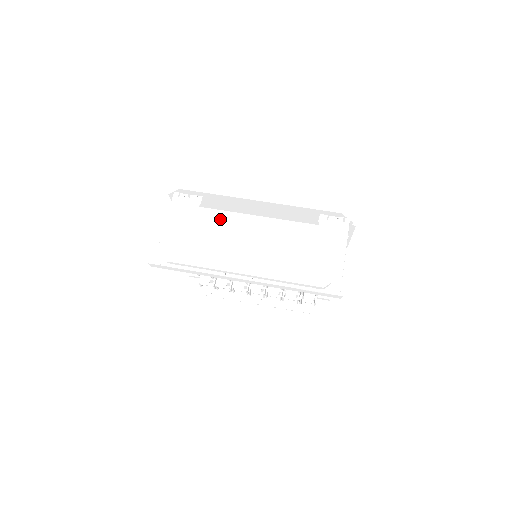
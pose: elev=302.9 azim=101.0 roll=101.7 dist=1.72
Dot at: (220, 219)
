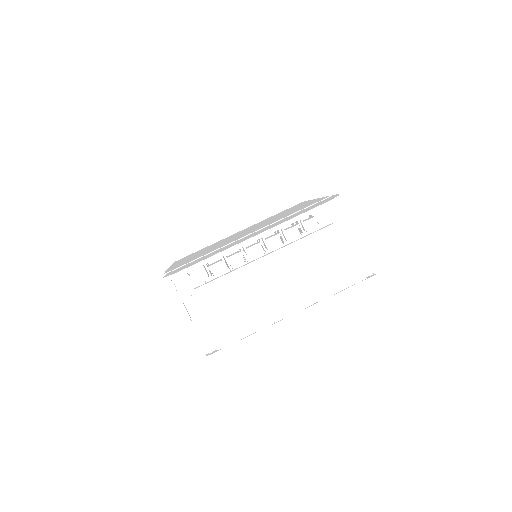
Dot at: (237, 281)
